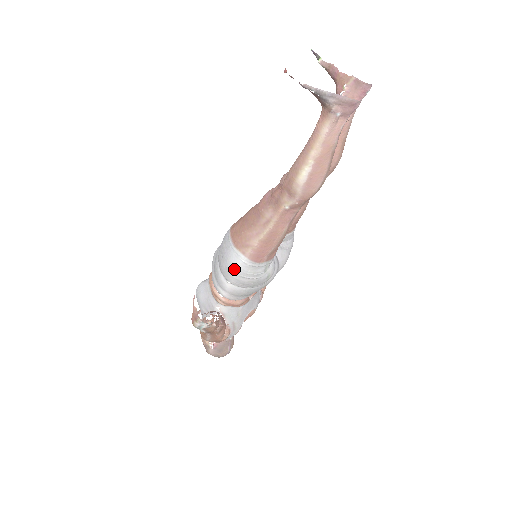
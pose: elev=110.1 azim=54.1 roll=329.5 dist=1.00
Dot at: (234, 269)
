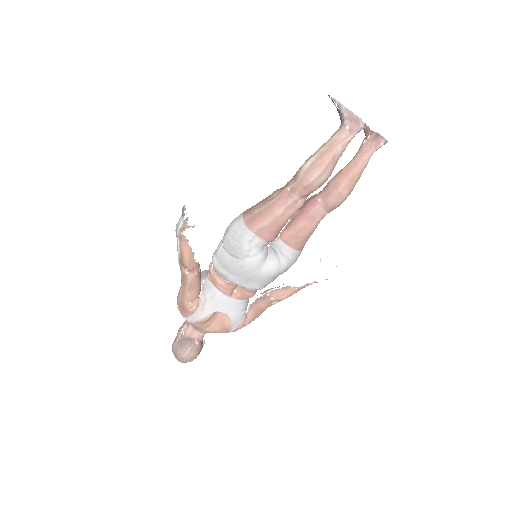
Dot at: (231, 228)
